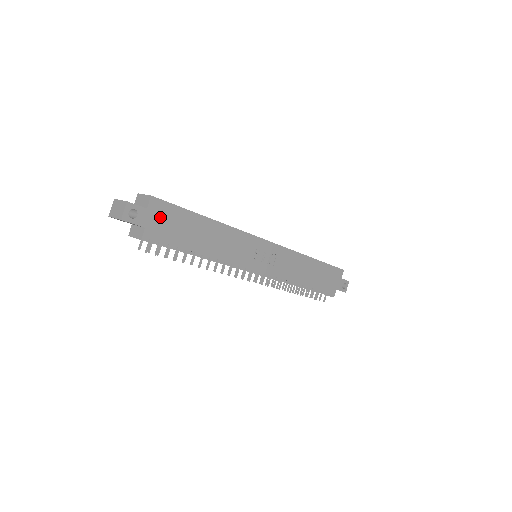
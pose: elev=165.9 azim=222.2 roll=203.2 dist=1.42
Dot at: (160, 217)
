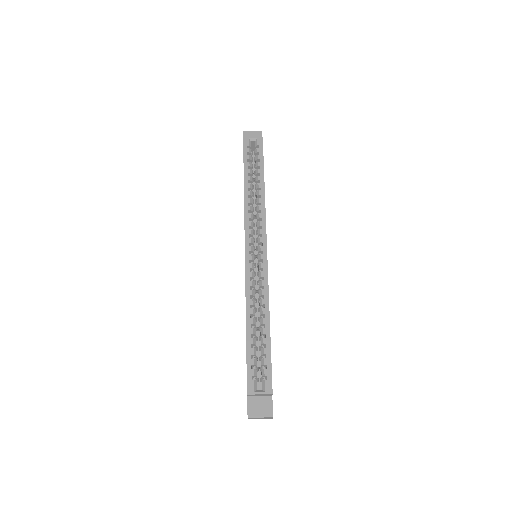
Dot at: occluded
